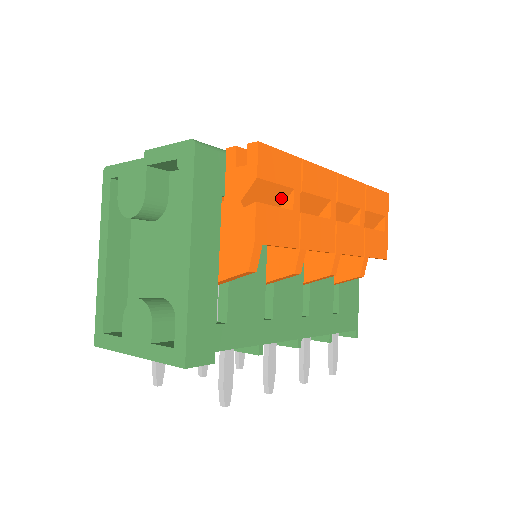
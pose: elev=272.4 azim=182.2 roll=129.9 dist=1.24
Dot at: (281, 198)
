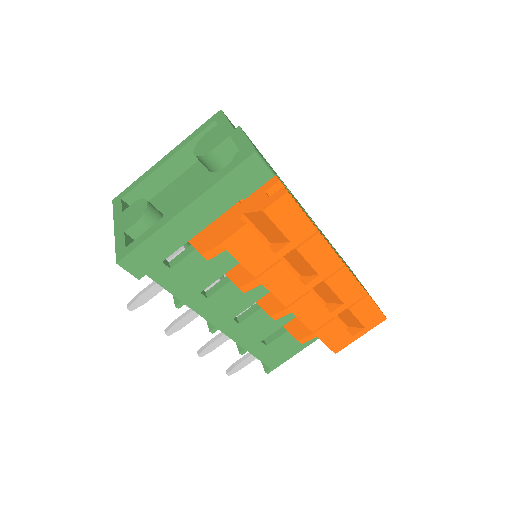
Dot at: (277, 238)
